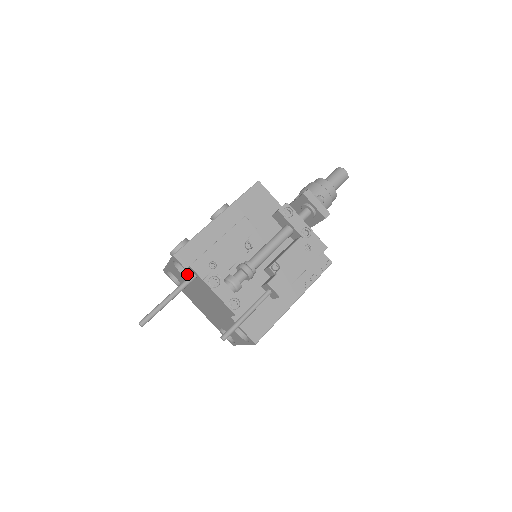
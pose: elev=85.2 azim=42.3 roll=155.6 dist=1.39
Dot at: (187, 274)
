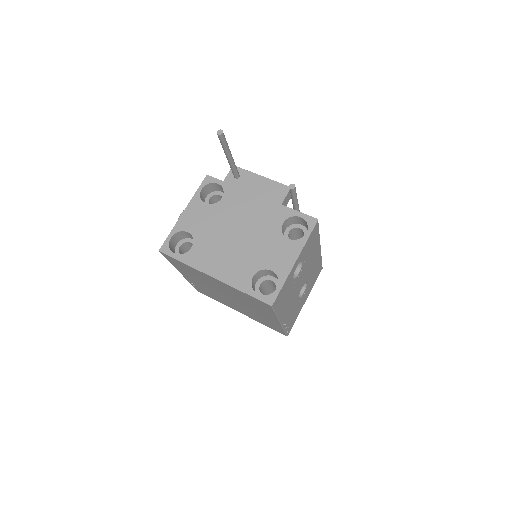
Dot at: (214, 205)
